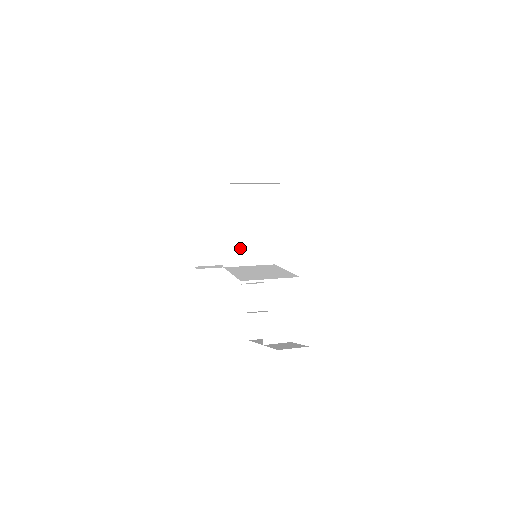
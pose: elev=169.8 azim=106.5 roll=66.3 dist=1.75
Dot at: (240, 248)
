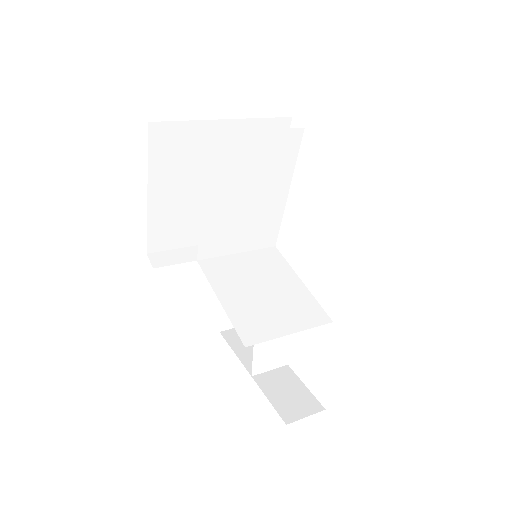
Dot at: (227, 231)
